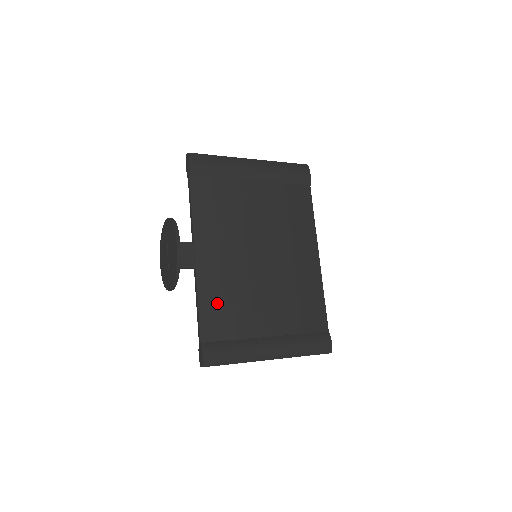
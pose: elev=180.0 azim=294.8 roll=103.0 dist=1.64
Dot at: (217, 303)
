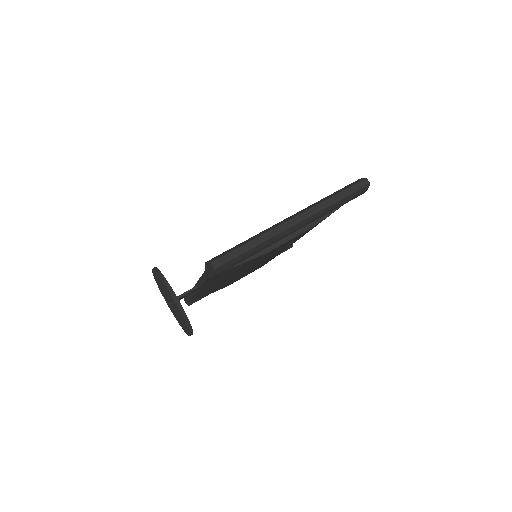
Dot at: occluded
